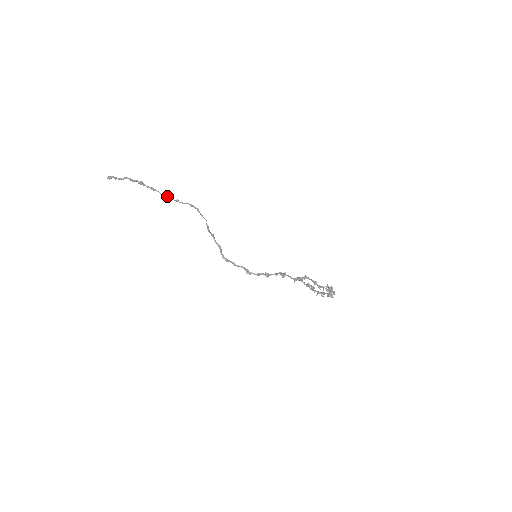
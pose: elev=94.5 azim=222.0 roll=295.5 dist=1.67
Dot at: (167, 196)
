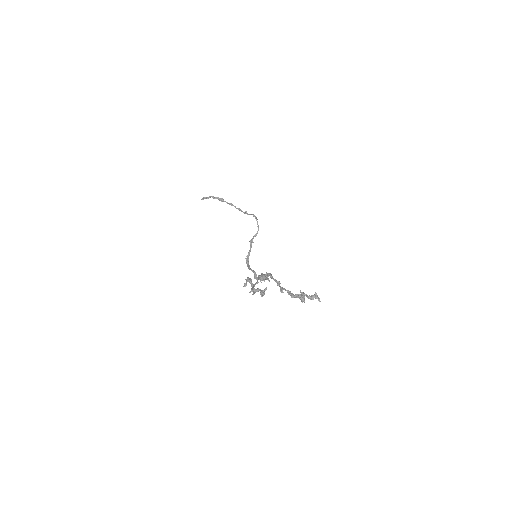
Dot at: (239, 209)
